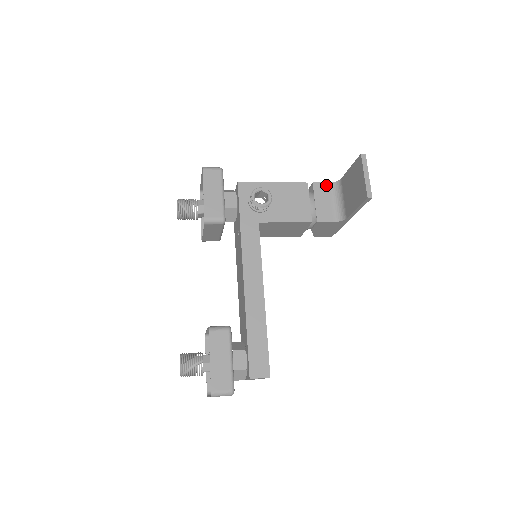
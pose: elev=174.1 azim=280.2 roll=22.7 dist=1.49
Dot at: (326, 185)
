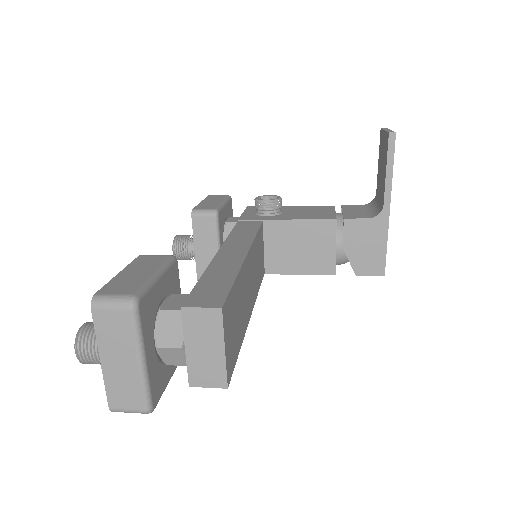
Dot at: (359, 206)
